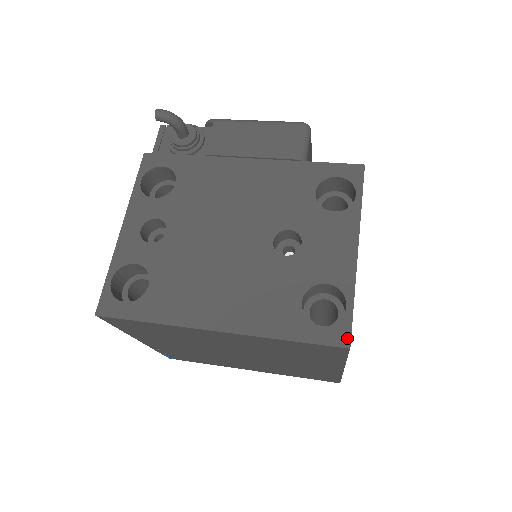
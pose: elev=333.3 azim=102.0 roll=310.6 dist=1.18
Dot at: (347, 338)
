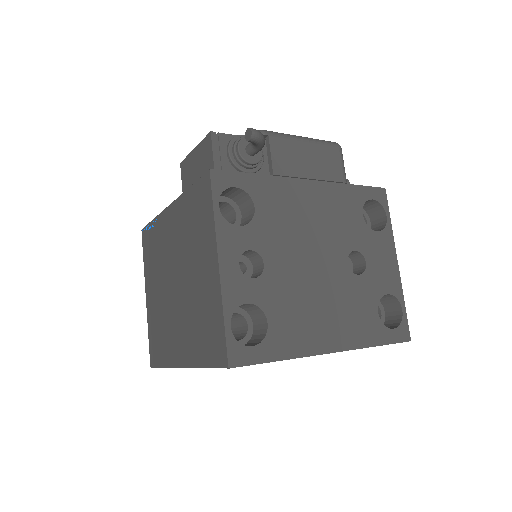
Dot at: (408, 334)
